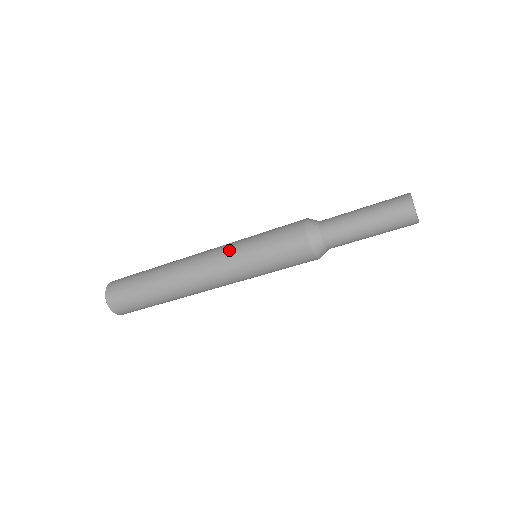
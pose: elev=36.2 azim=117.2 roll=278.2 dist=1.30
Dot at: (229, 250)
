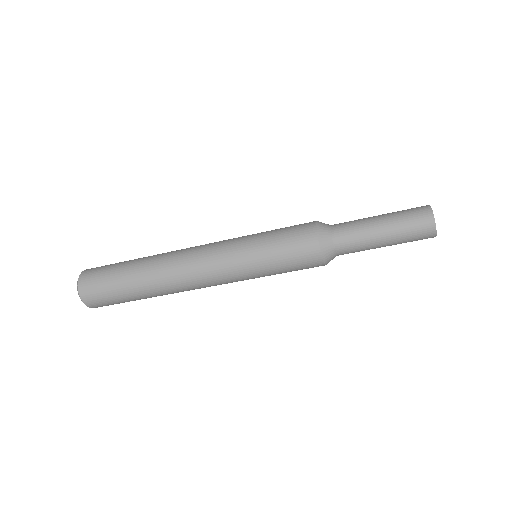
Dot at: (229, 242)
